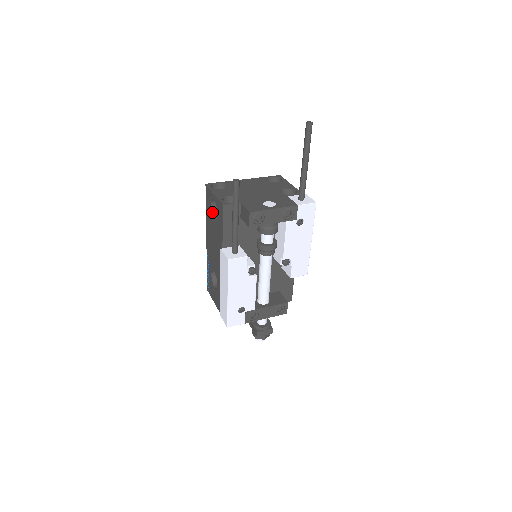
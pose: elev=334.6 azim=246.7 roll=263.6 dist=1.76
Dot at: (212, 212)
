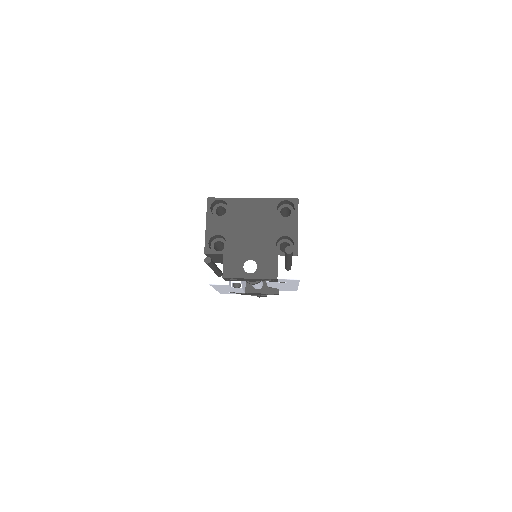
Dot at: occluded
